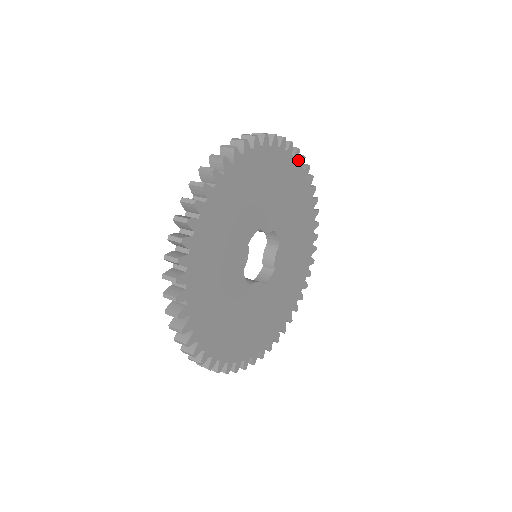
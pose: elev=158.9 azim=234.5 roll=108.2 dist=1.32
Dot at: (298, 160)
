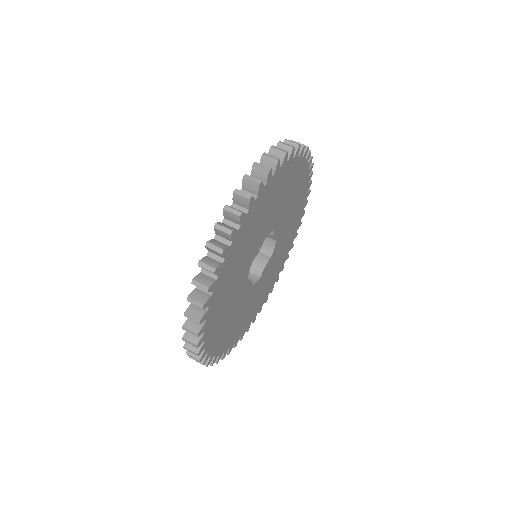
Dot at: occluded
